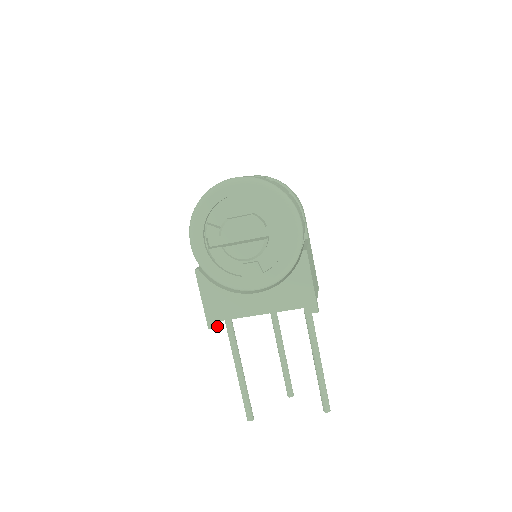
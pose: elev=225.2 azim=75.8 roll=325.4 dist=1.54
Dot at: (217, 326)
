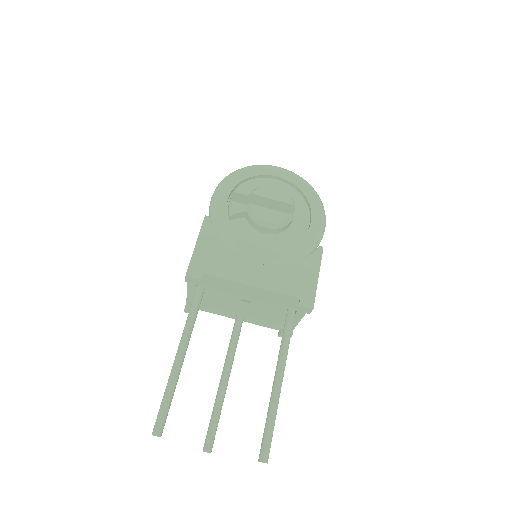
Dot at: (197, 277)
